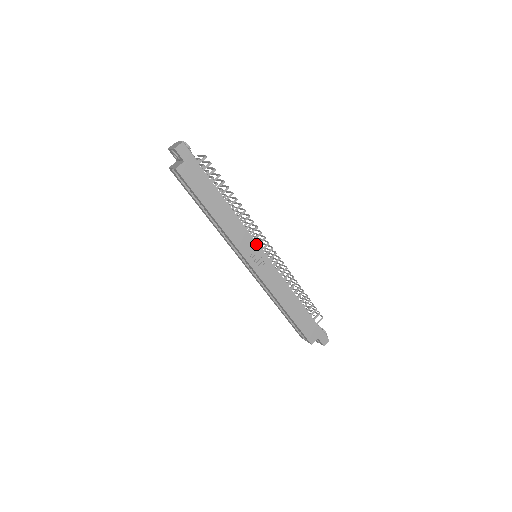
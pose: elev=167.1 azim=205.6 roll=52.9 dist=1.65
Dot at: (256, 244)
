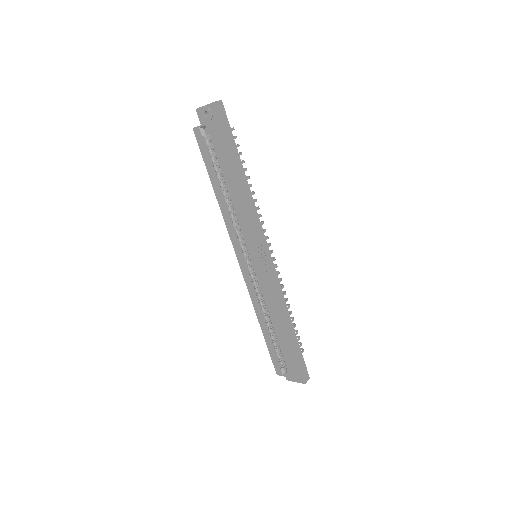
Dot at: (264, 237)
